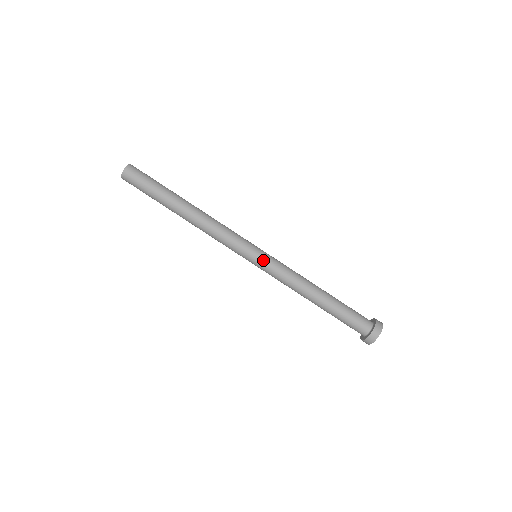
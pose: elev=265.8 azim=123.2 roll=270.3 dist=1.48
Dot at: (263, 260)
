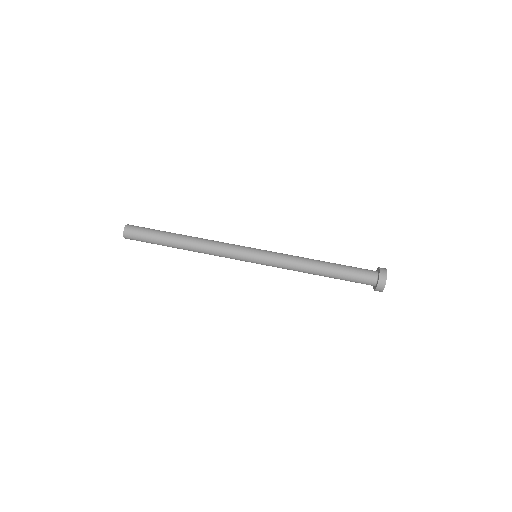
Dot at: (262, 260)
